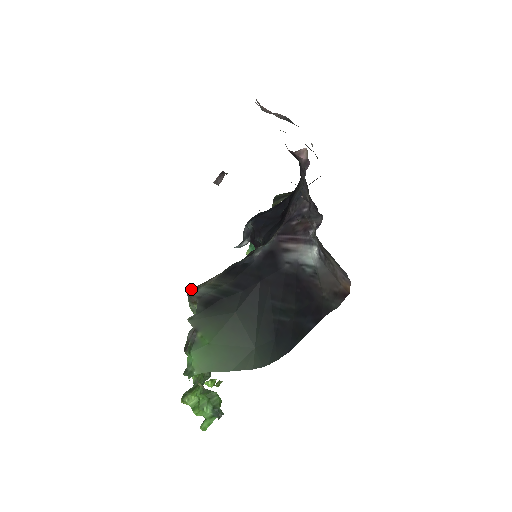
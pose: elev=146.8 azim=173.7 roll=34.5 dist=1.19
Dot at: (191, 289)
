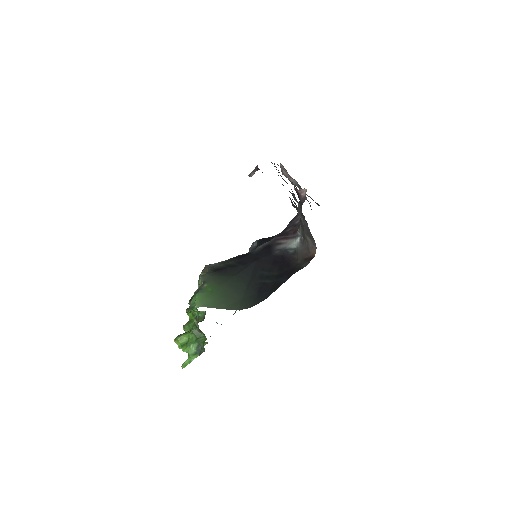
Dot at: (206, 265)
